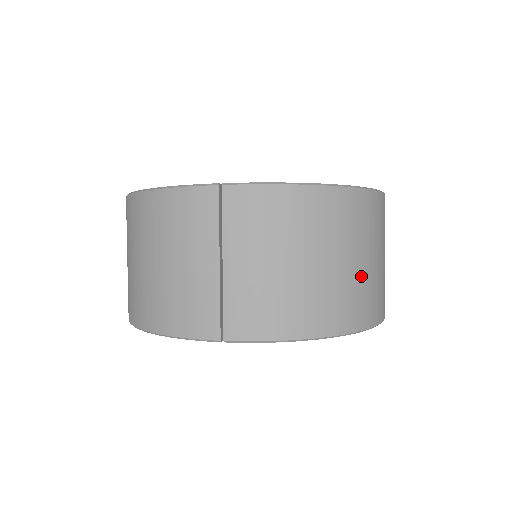
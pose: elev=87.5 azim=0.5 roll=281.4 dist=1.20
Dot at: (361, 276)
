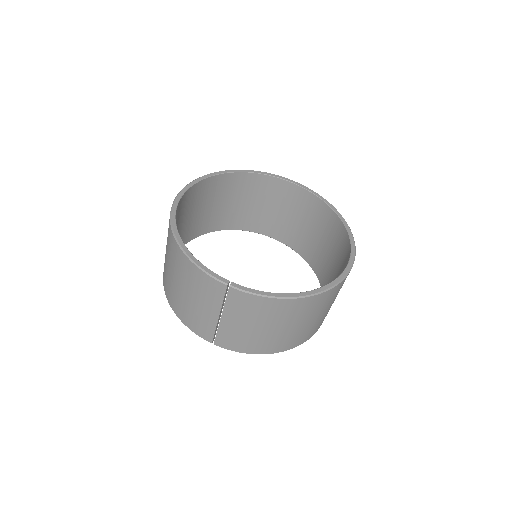
Dot at: (306, 327)
